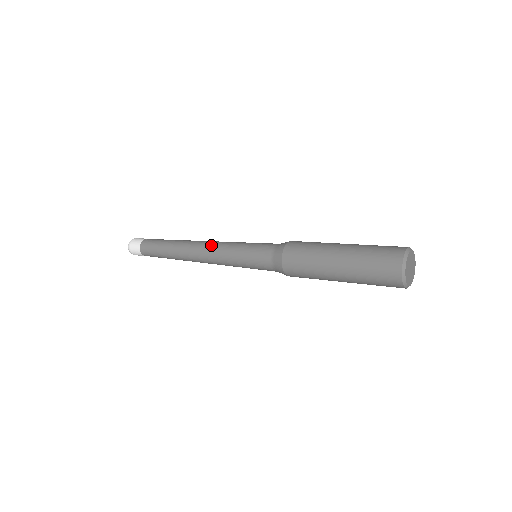
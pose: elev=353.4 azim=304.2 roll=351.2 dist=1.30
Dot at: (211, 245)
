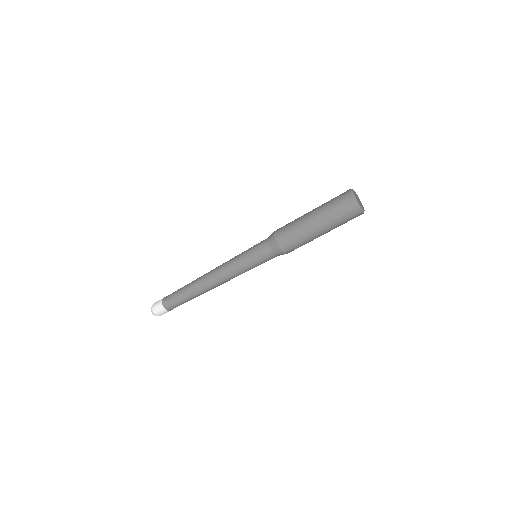
Dot at: occluded
